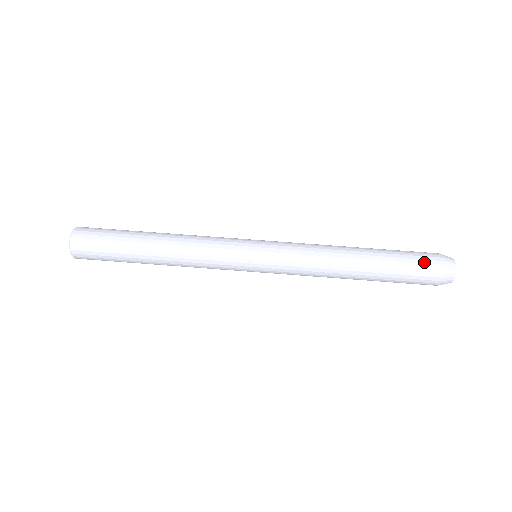
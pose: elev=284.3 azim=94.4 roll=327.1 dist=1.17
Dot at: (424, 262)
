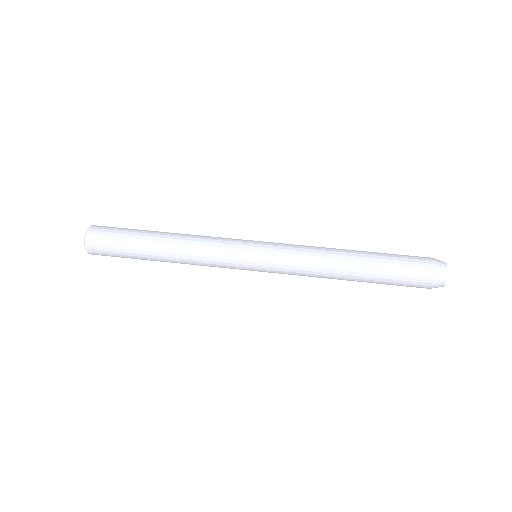
Dot at: (416, 273)
